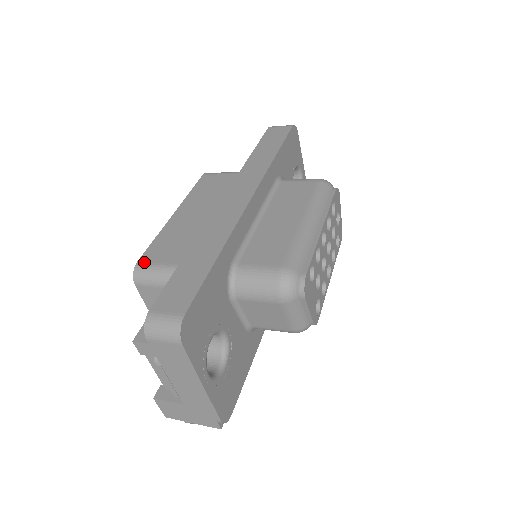
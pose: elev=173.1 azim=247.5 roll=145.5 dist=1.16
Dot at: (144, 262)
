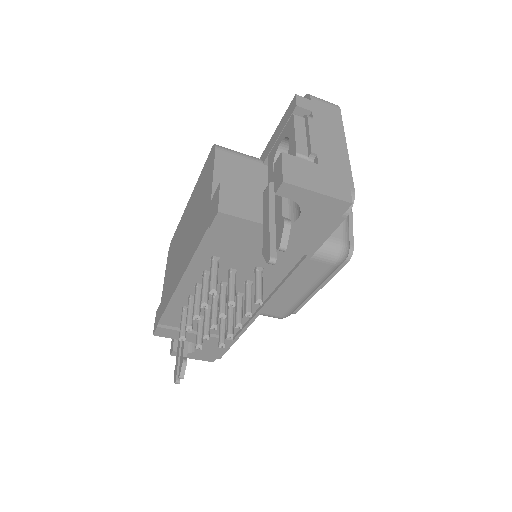
Dot at: occluded
